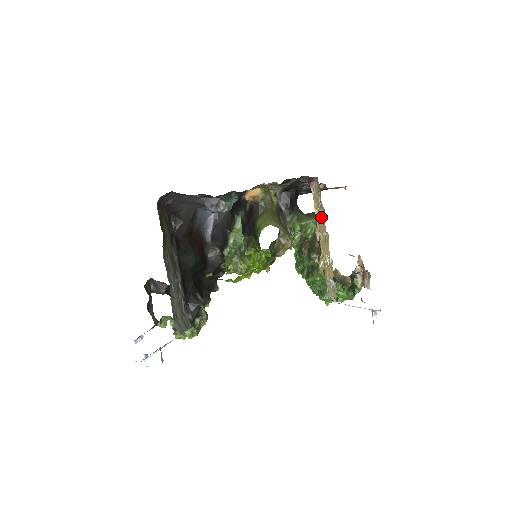
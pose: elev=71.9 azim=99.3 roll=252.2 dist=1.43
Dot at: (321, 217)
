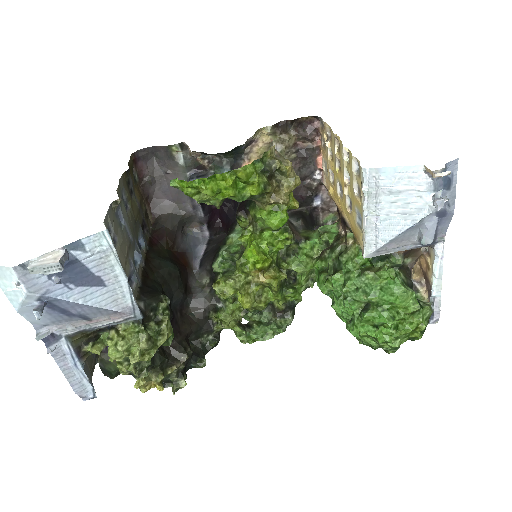
Dot at: (332, 159)
